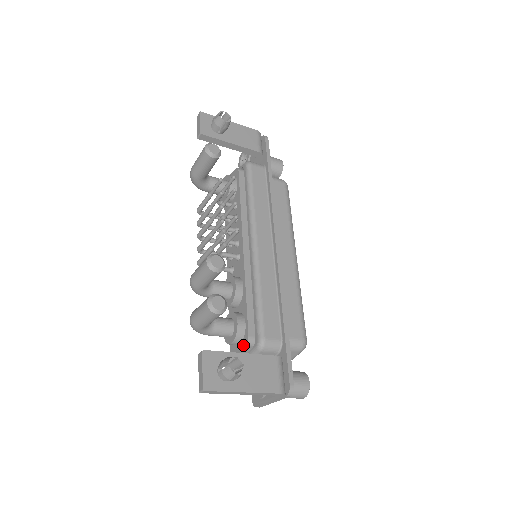
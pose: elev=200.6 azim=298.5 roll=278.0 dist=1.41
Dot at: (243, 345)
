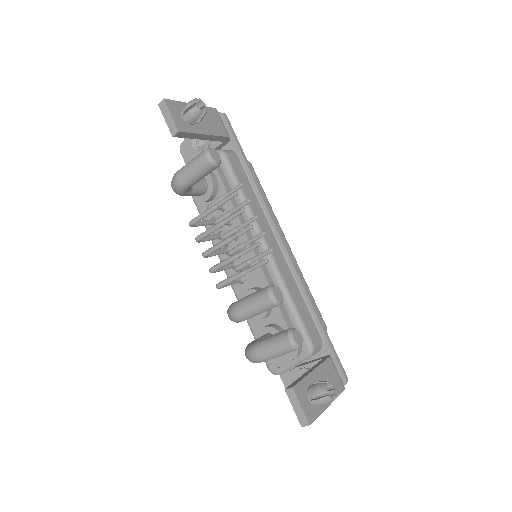
Dot at: (290, 356)
